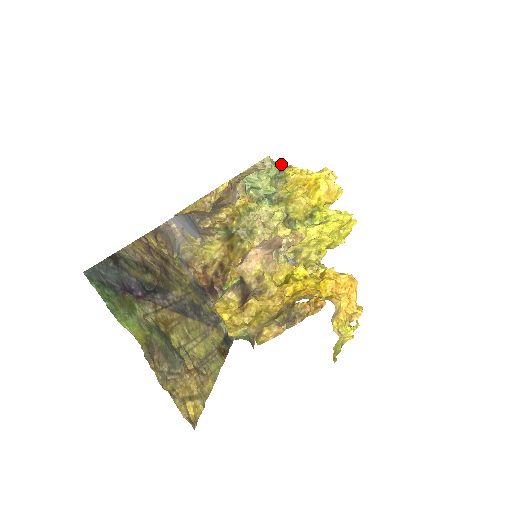
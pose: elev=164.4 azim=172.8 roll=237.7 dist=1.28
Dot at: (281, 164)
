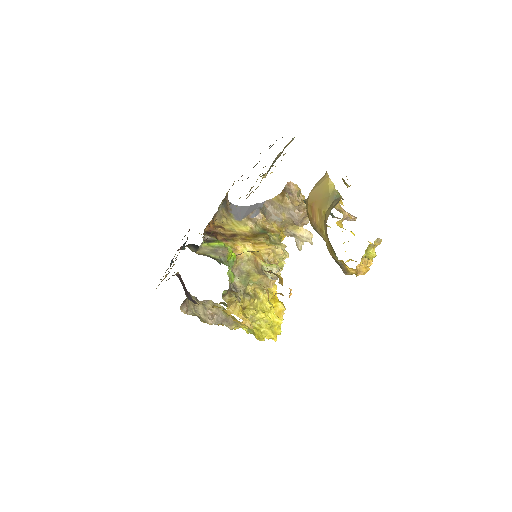
Dot at: occluded
